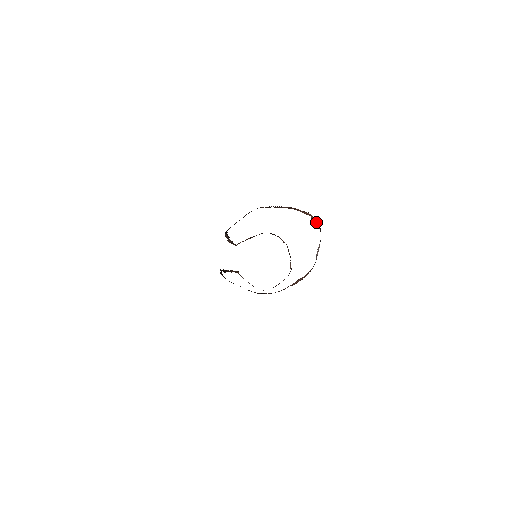
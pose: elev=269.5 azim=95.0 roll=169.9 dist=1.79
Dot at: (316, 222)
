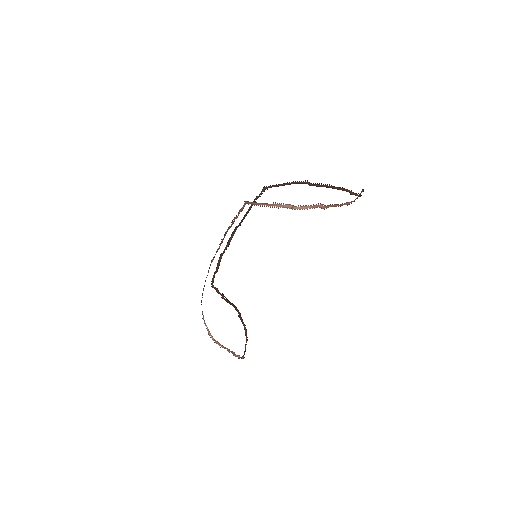
Dot at: (356, 194)
